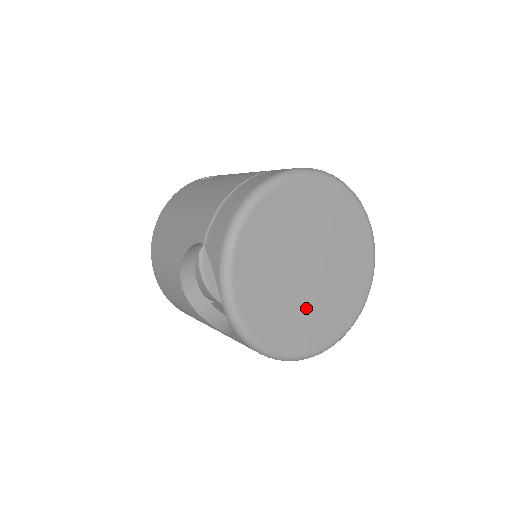
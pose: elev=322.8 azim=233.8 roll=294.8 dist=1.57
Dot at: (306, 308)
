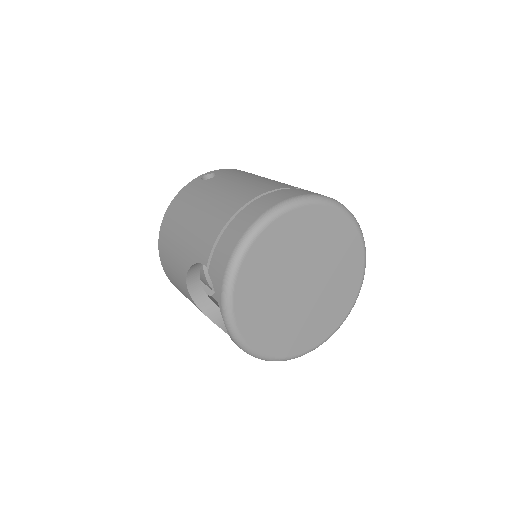
Dot at: (299, 318)
